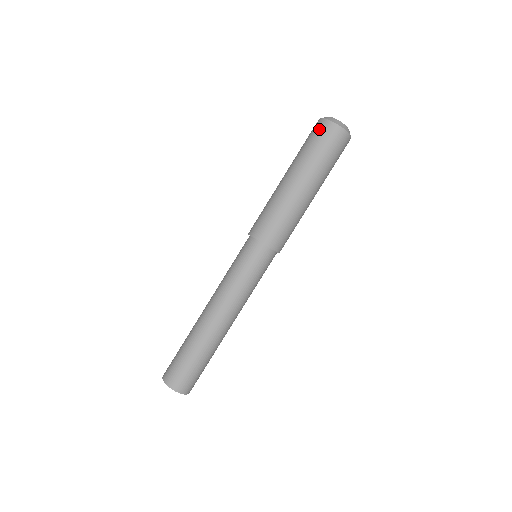
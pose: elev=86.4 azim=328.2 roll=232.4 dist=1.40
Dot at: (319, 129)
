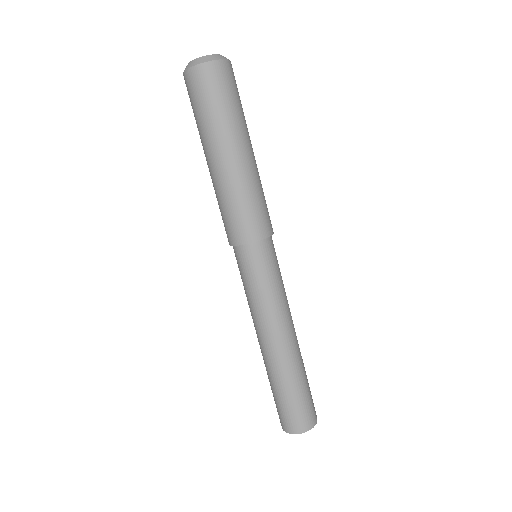
Dot at: (203, 81)
